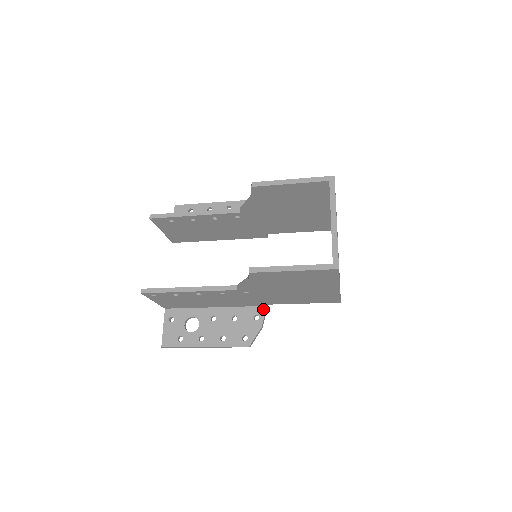
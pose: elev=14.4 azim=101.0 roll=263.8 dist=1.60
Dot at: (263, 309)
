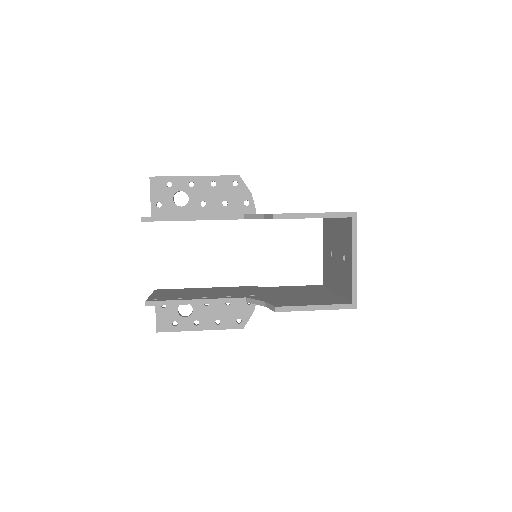
Dot at: occluded
